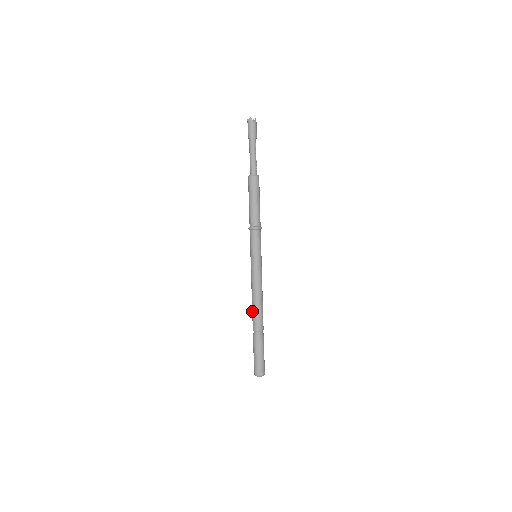
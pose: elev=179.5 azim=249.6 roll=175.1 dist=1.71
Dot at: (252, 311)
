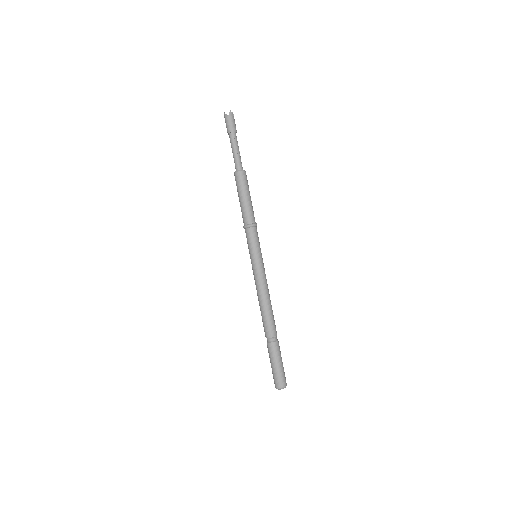
Dot at: occluded
